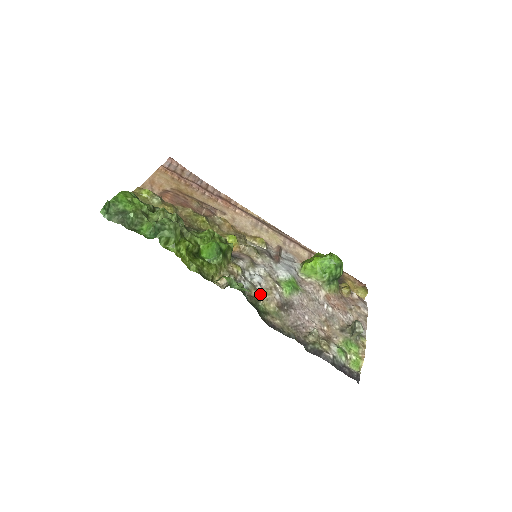
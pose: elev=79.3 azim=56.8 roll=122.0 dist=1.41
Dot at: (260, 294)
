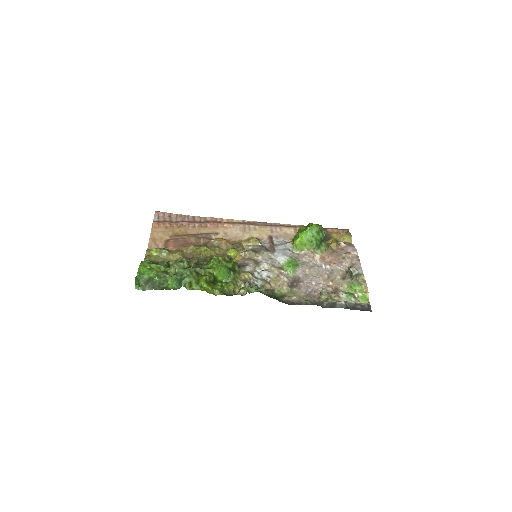
Dot at: (272, 284)
